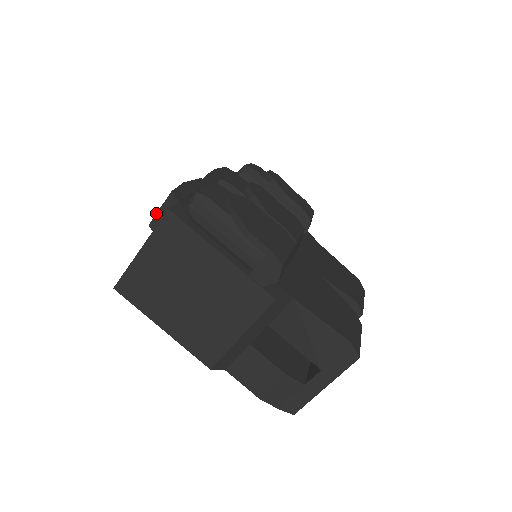
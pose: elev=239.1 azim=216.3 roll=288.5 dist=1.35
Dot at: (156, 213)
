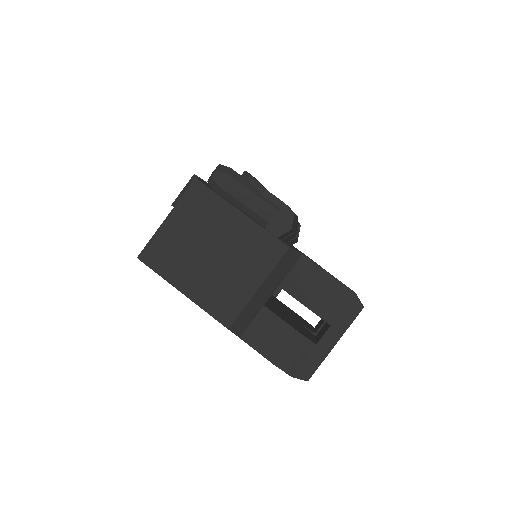
Dot at: (179, 194)
